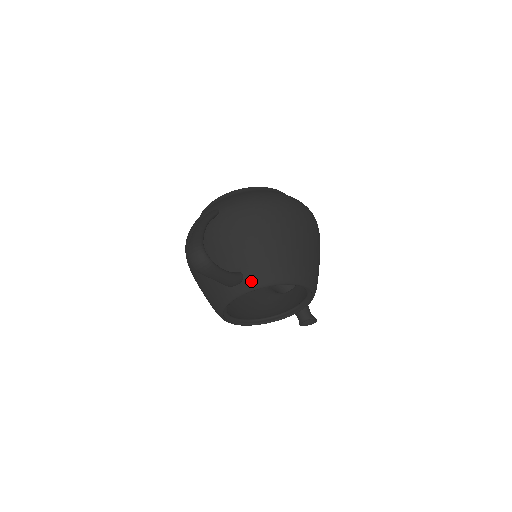
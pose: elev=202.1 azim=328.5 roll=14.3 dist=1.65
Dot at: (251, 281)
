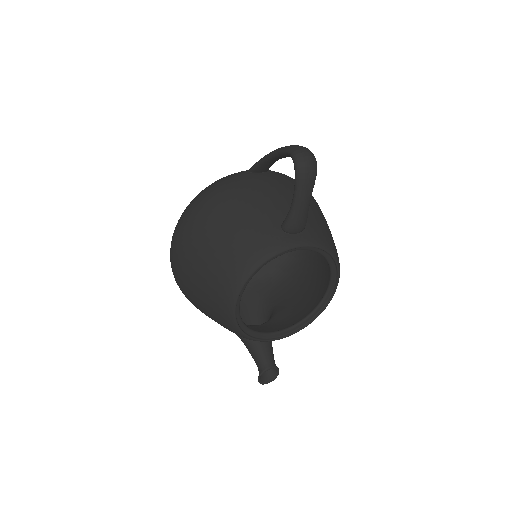
Dot at: (311, 235)
